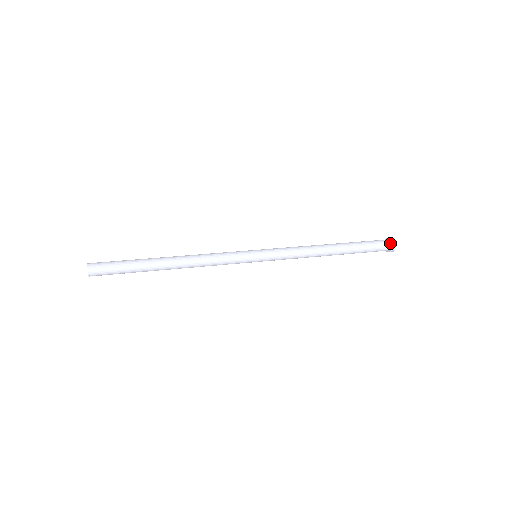
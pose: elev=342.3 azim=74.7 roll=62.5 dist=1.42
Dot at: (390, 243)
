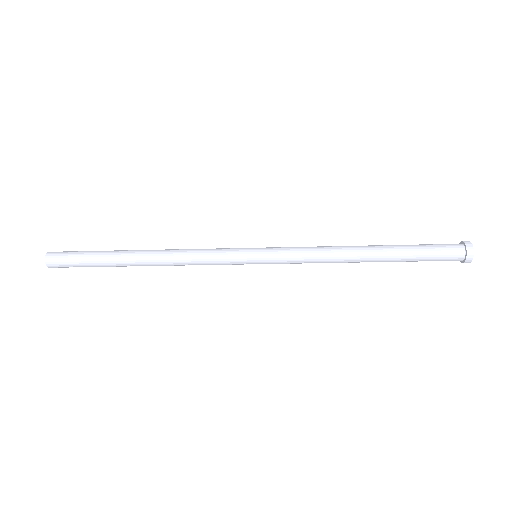
Dot at: (465, 253)
